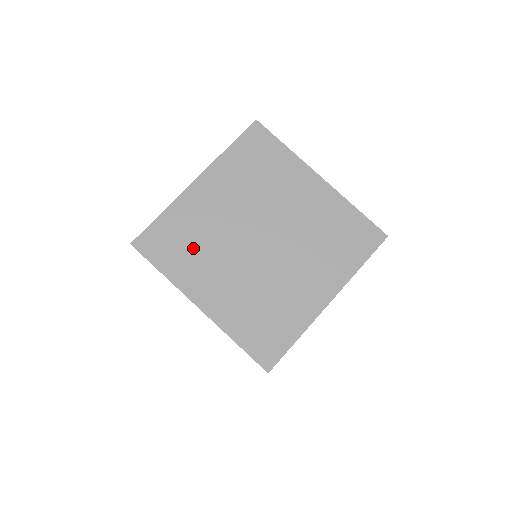
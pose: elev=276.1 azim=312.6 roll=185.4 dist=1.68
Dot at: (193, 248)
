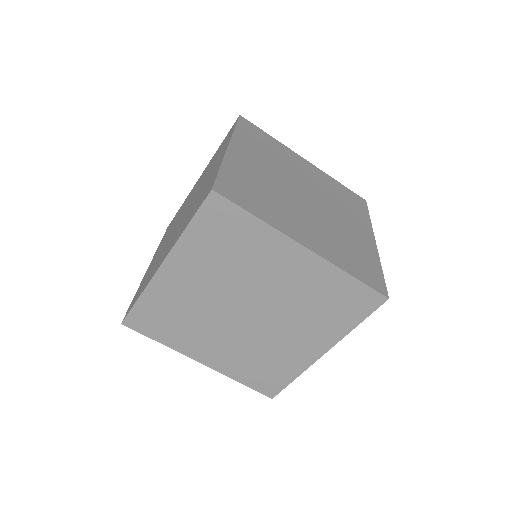
Dot at: (181, 323)
